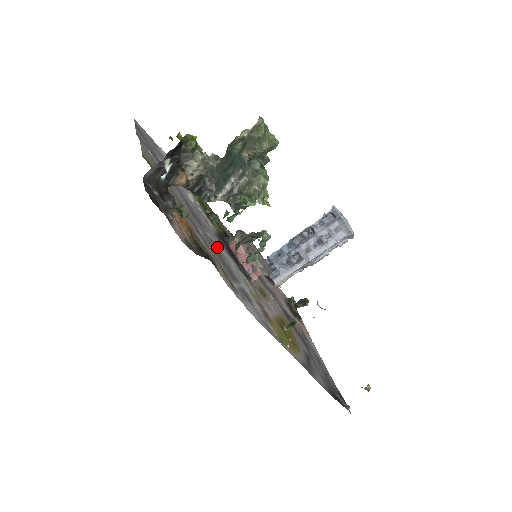
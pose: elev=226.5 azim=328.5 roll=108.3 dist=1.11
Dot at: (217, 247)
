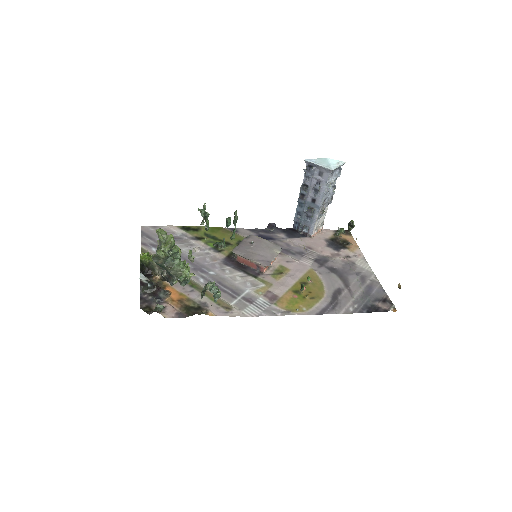
Dot at: (221, 277)
